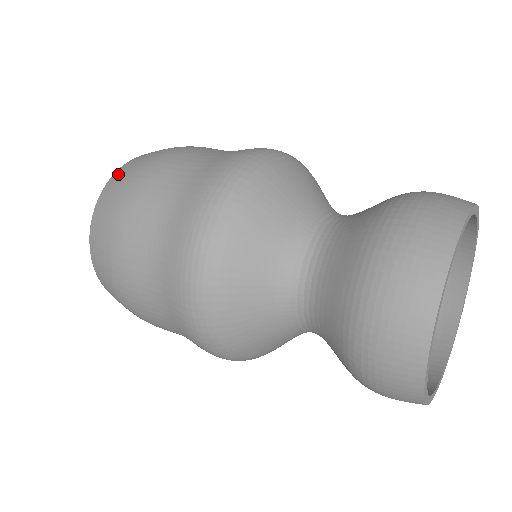
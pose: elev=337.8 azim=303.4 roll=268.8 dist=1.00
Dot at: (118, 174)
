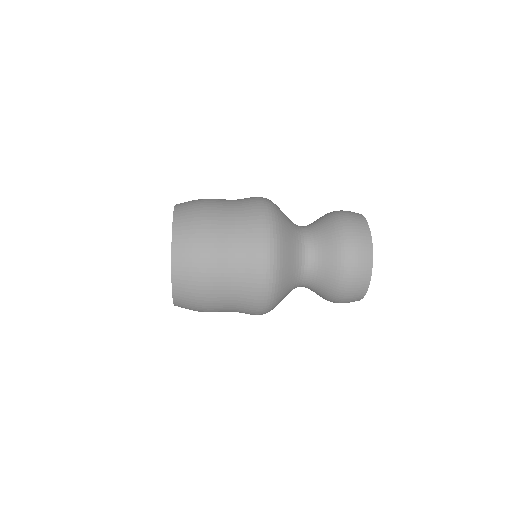
Dot at: (180, 211)
